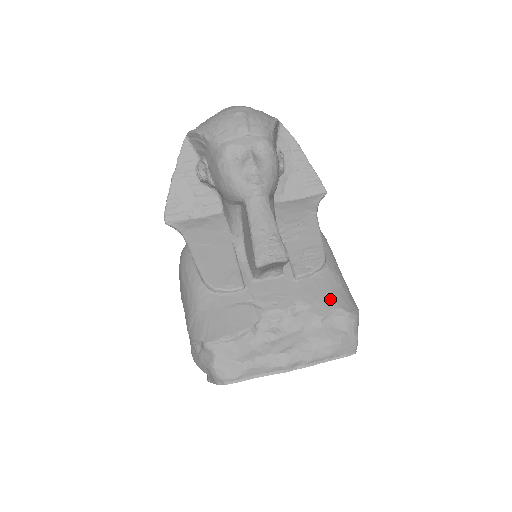
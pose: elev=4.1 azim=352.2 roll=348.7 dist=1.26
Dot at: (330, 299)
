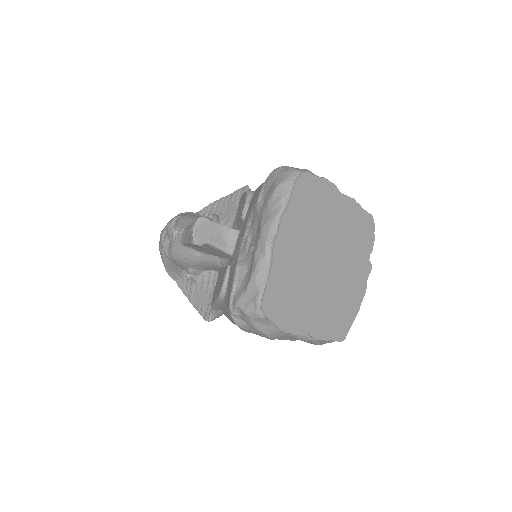
Dot at: (259, 190)
